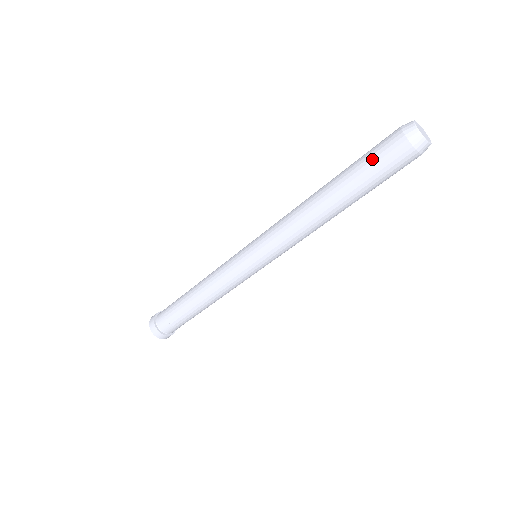
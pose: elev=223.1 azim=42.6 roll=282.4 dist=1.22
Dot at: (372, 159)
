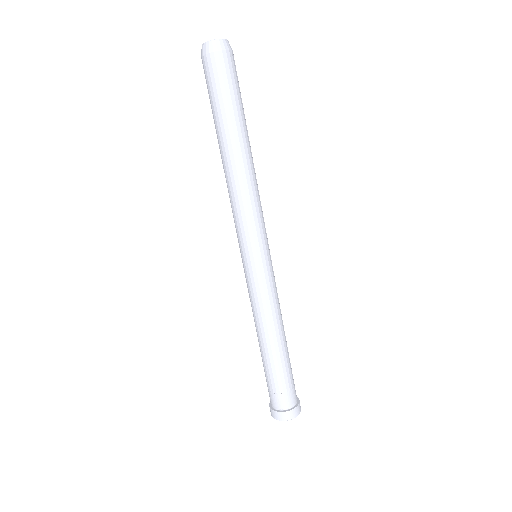
Dot at: (213, 92)
